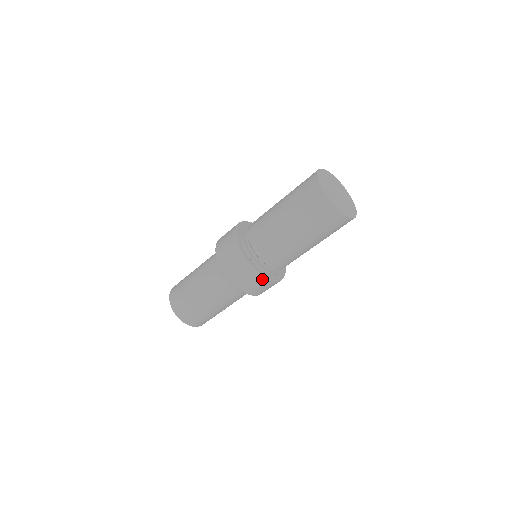
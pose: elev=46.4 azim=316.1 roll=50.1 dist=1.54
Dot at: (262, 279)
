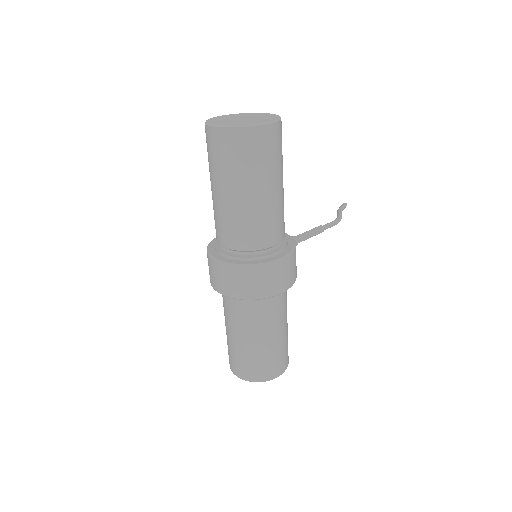
Dot at: (257, 269)
